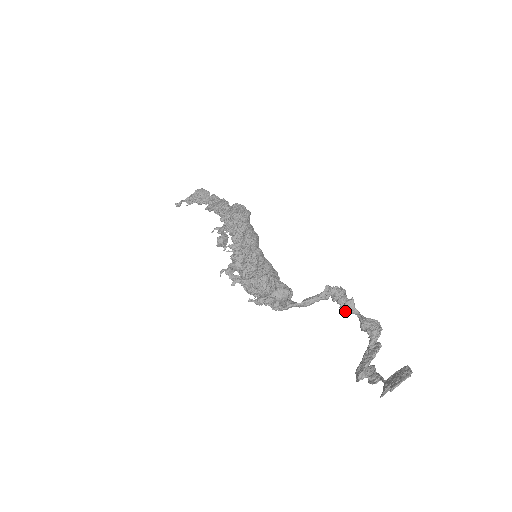
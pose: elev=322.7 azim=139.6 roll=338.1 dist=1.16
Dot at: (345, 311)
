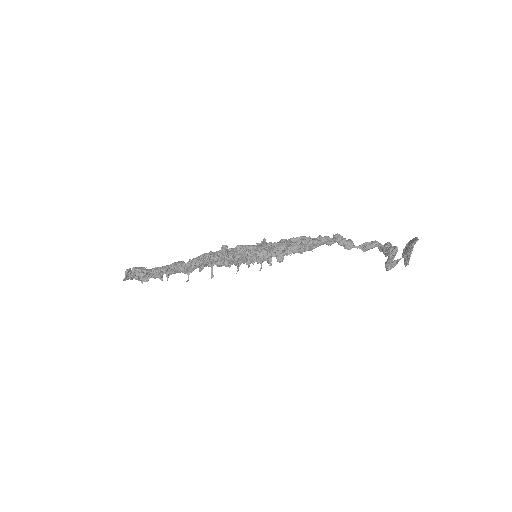
Dot at: (351, 245)
